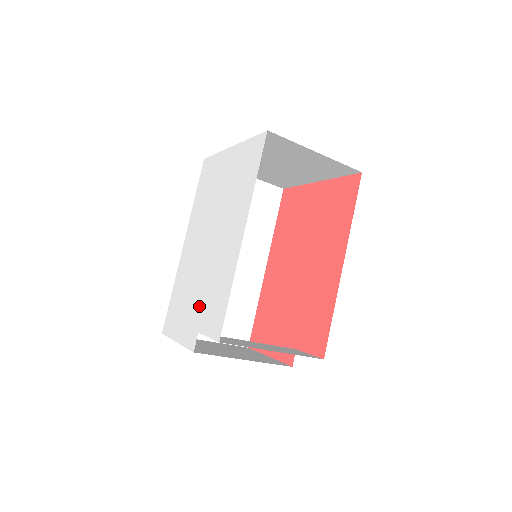
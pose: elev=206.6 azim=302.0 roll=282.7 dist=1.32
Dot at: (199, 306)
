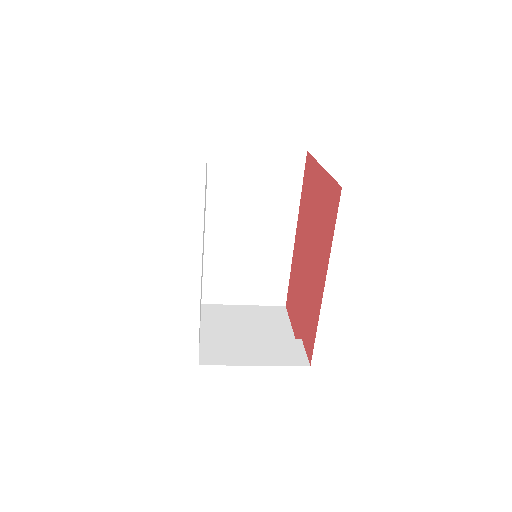
Dot at: occluded
